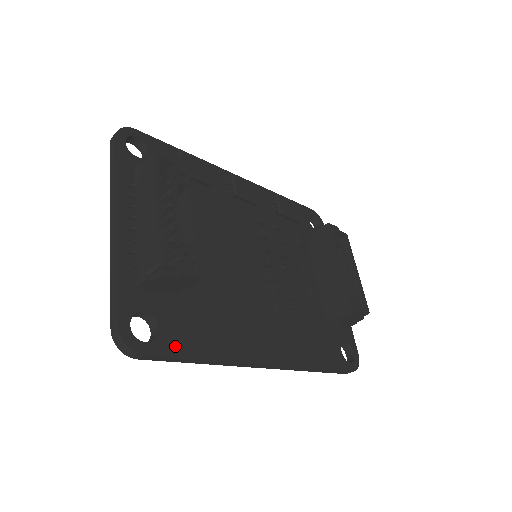
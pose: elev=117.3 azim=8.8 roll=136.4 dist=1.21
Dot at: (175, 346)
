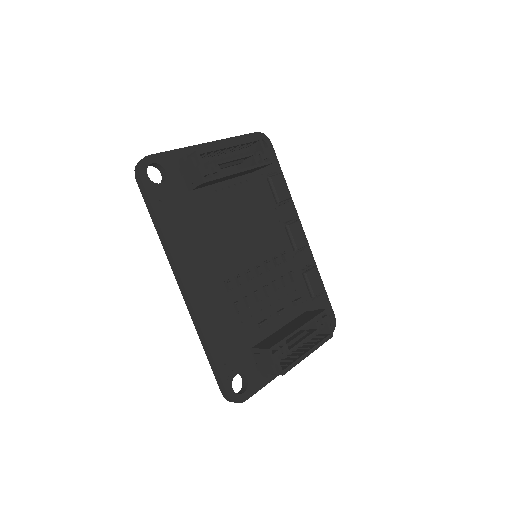
Dot at: (156, 198)
